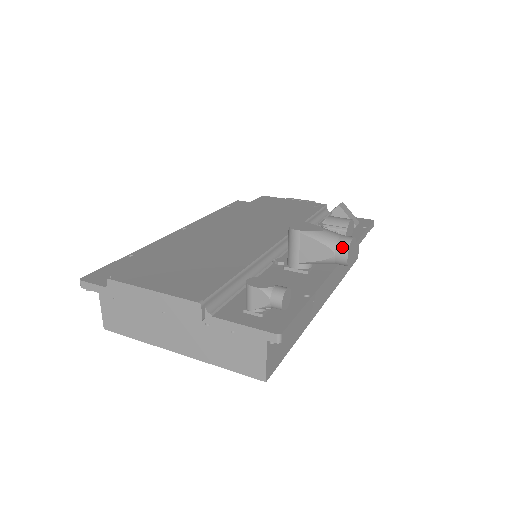
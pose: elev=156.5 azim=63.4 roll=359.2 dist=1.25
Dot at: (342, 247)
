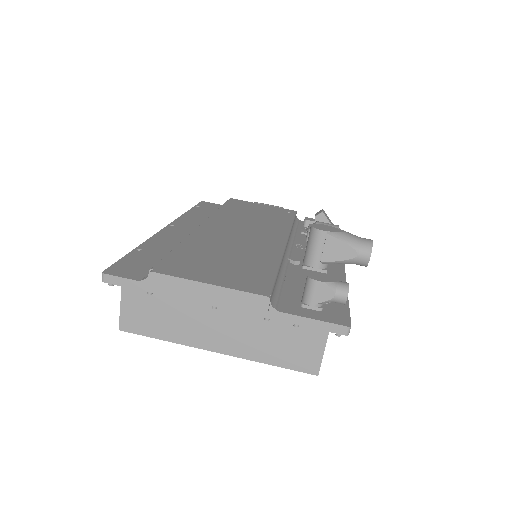
Dot at: (366, 248)
